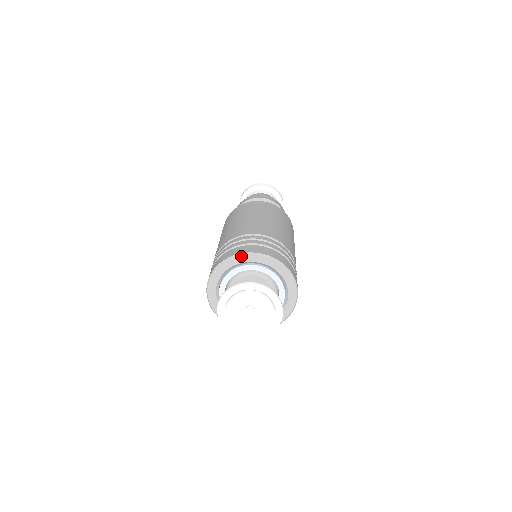
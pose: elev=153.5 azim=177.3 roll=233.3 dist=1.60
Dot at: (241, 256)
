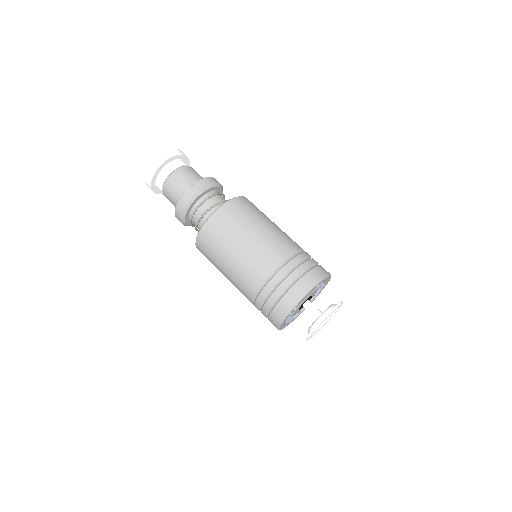
Dot at: occluded
